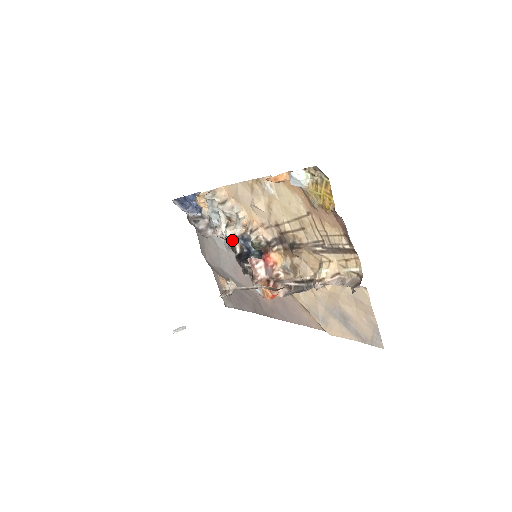
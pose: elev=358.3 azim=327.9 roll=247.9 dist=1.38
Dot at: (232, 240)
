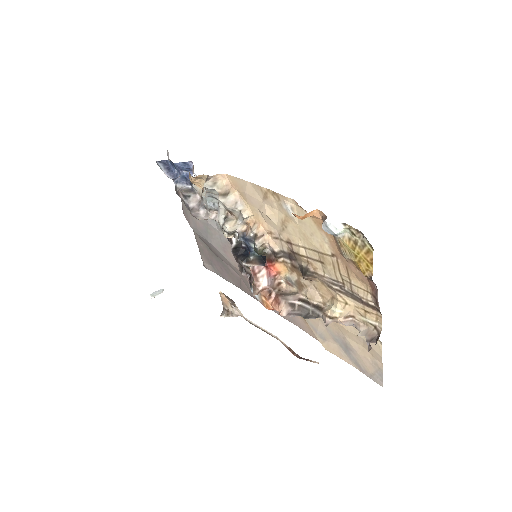
Dot at: (231, 235)
